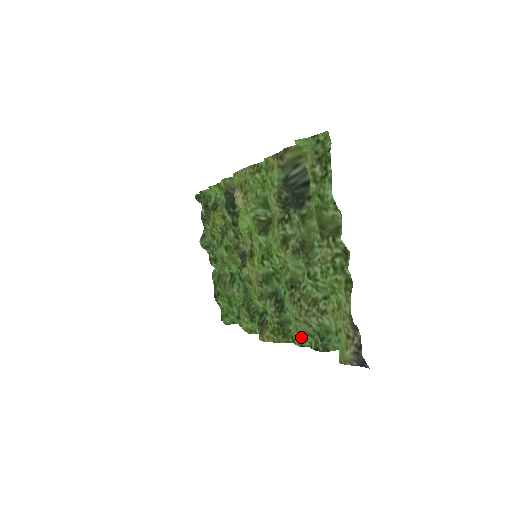
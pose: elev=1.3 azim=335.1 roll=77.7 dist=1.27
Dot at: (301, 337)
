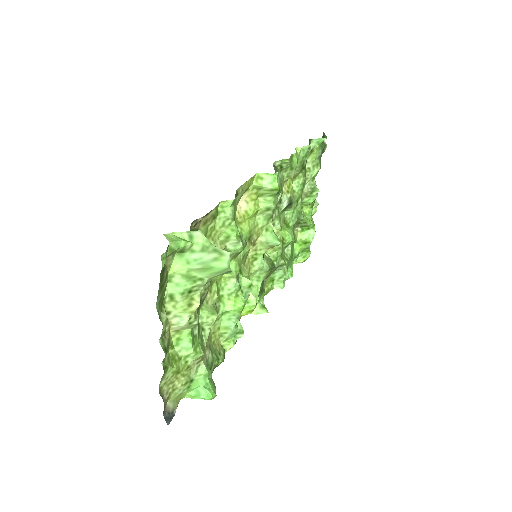
Dot at: (220, 350)
